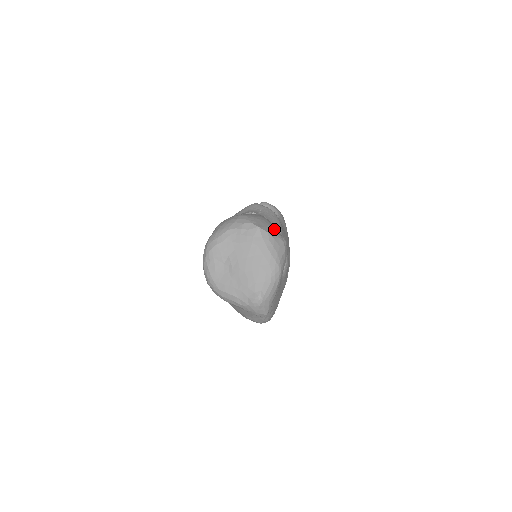
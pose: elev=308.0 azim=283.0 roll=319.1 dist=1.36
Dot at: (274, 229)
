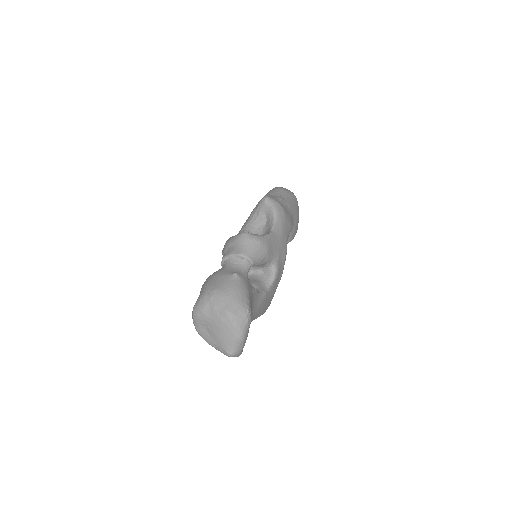
Dot at: (239, 304)
